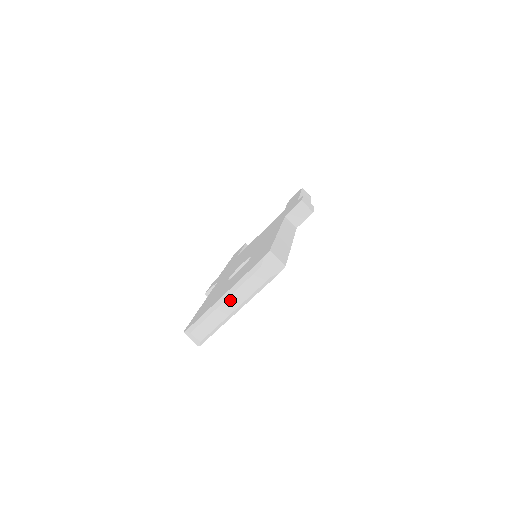
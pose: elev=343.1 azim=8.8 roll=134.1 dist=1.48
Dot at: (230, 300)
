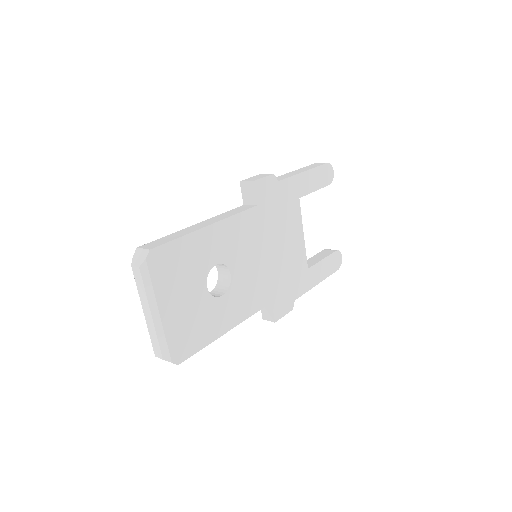
Dot at: (144, 309)
